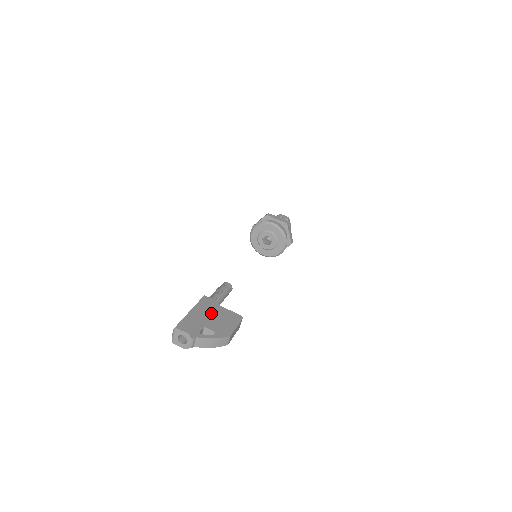
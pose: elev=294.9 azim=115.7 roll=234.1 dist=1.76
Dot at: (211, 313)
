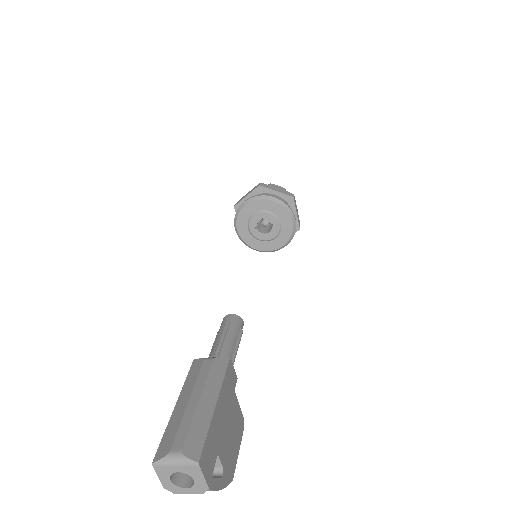
Dot at: occluded
